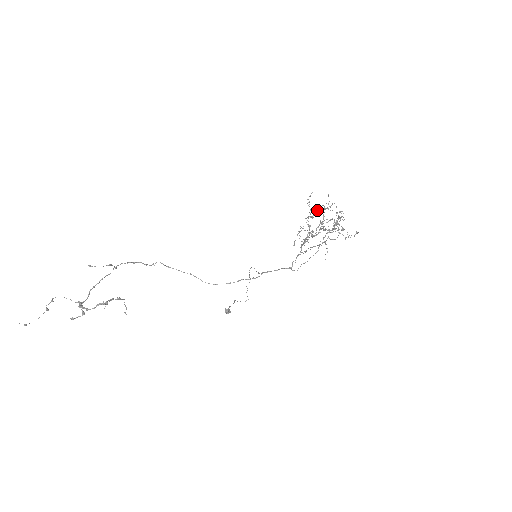
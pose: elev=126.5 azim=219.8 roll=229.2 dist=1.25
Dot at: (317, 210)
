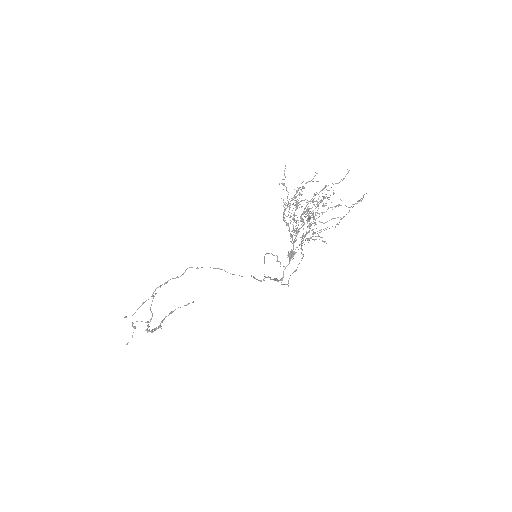
Dot at: (295, 194)
